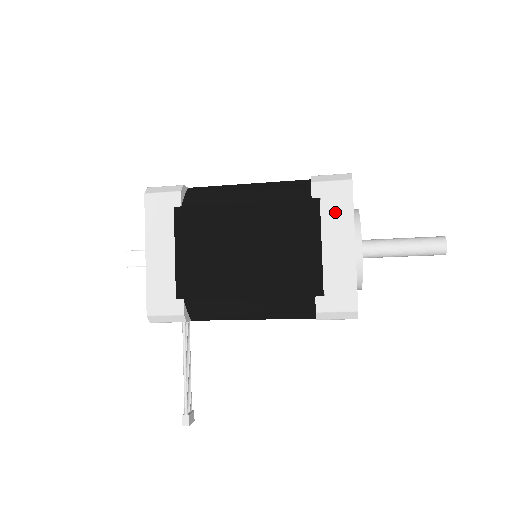
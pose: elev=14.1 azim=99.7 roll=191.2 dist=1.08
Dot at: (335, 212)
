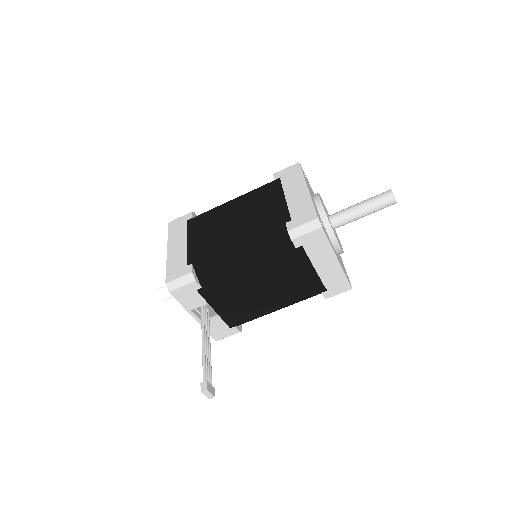
Dot at: (291, 179)
